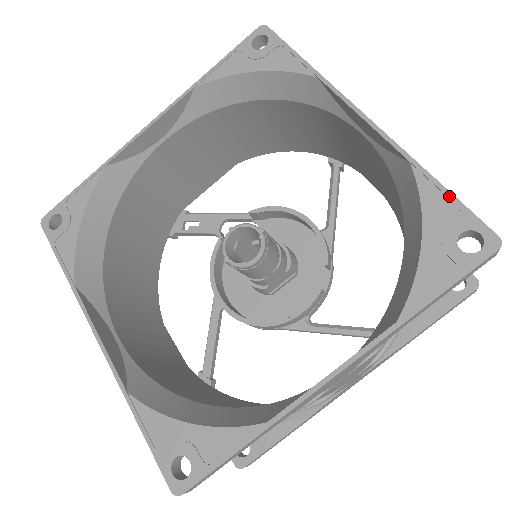
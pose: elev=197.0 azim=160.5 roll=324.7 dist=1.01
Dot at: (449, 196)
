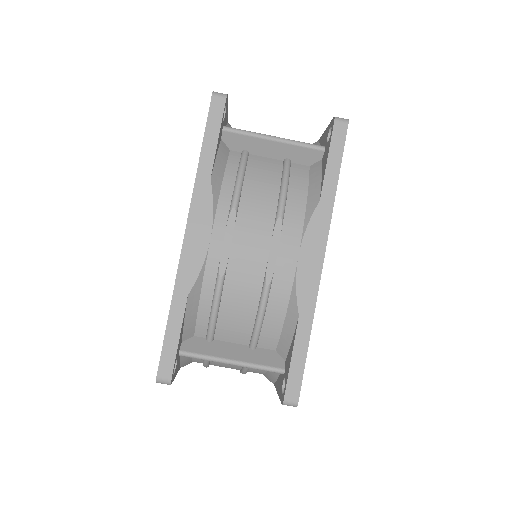
Dot at: occluded
